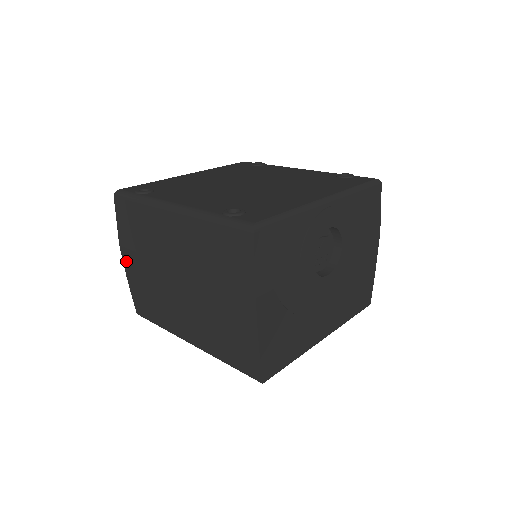
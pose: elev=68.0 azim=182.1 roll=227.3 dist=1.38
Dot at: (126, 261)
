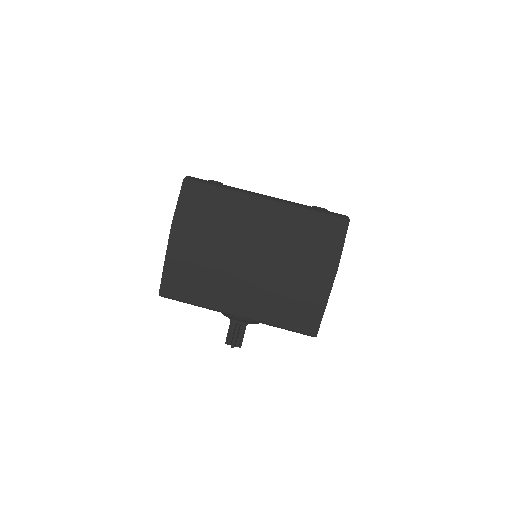
Dot at: (175, 240)
